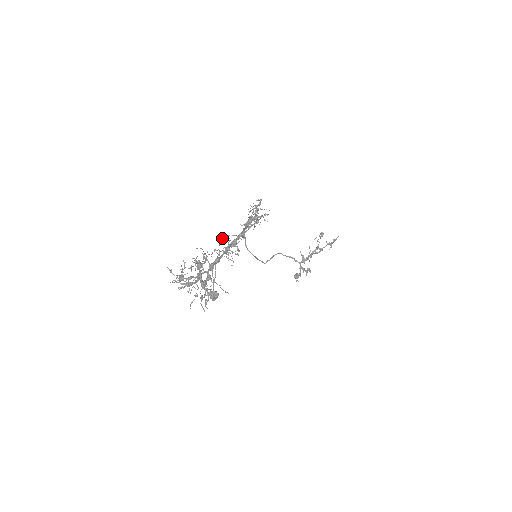
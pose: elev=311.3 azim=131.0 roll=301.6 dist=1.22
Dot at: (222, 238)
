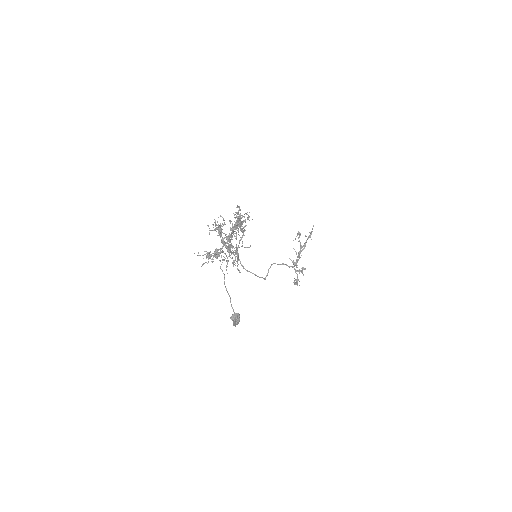
Dot at: (221, 264)
